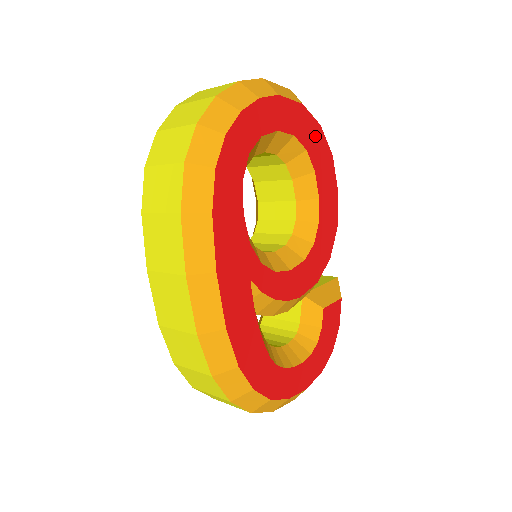
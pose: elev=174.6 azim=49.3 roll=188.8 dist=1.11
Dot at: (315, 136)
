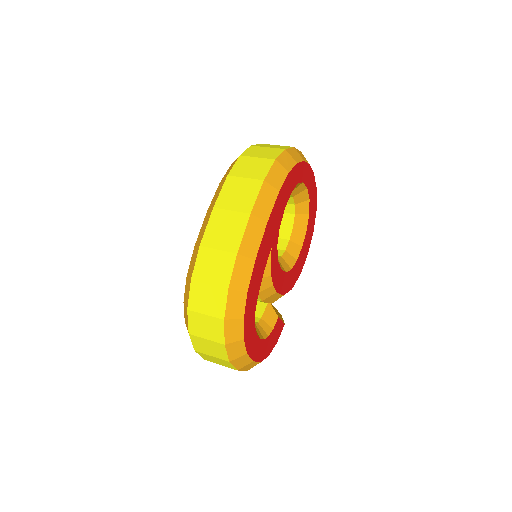
Dot at: (313, 212)
